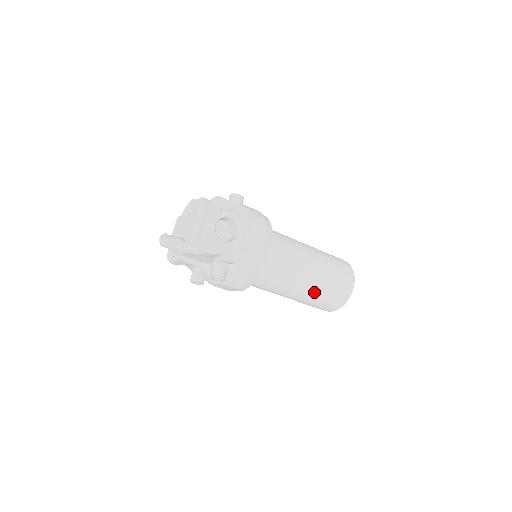
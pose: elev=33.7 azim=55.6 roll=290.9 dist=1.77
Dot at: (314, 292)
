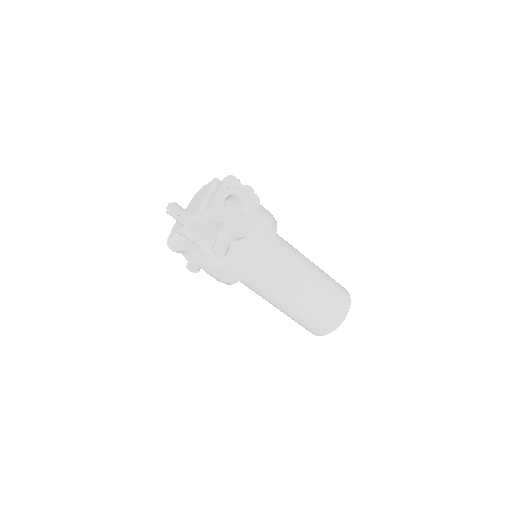
Dot at: (310, 302)
